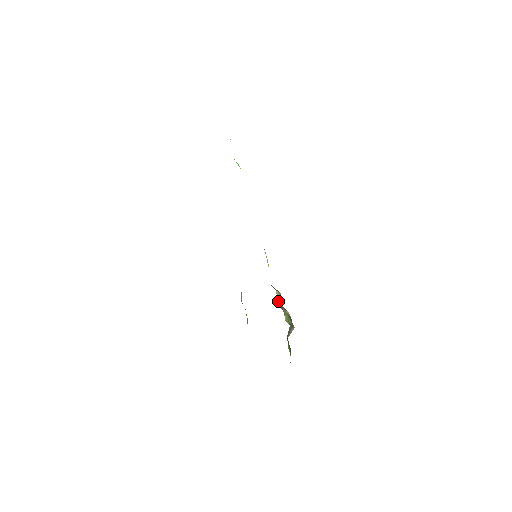
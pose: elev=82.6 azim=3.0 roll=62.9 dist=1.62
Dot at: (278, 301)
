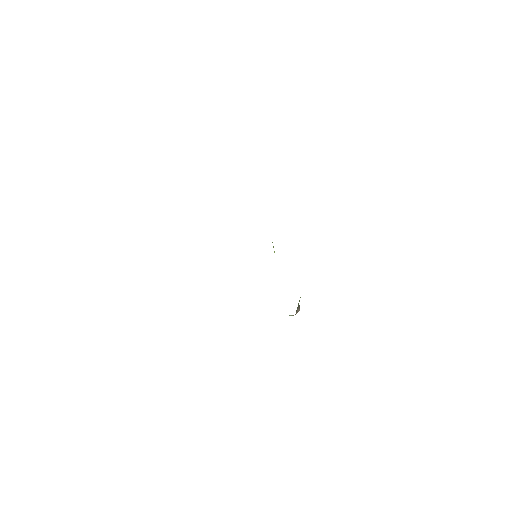
Dot at: occluded
